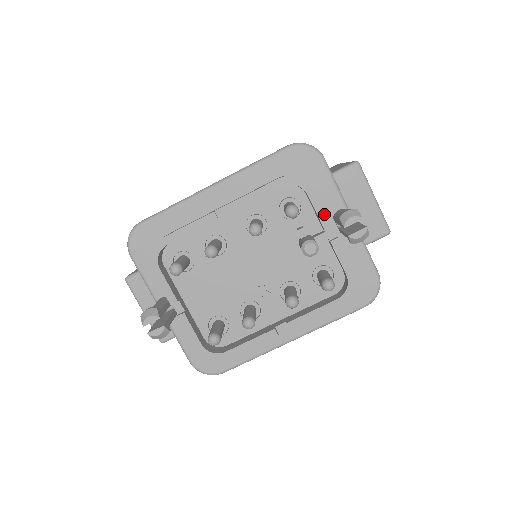
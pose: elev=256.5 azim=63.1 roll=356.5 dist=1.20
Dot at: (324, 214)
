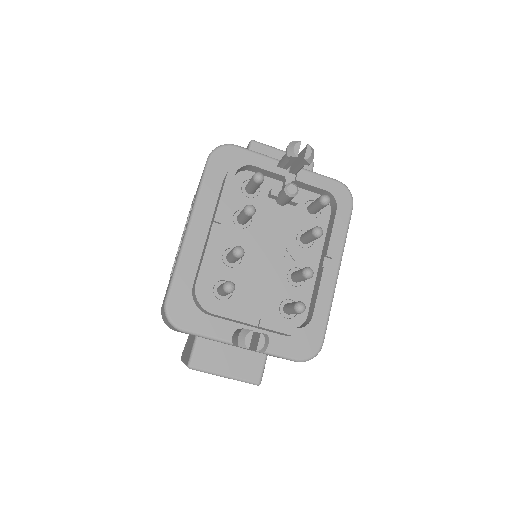
Dot at: (275, 168)
